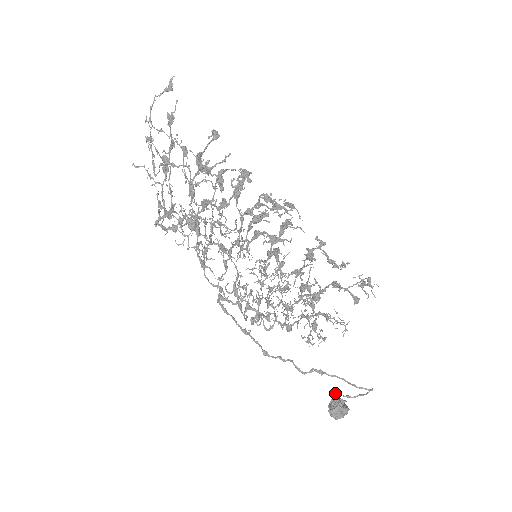
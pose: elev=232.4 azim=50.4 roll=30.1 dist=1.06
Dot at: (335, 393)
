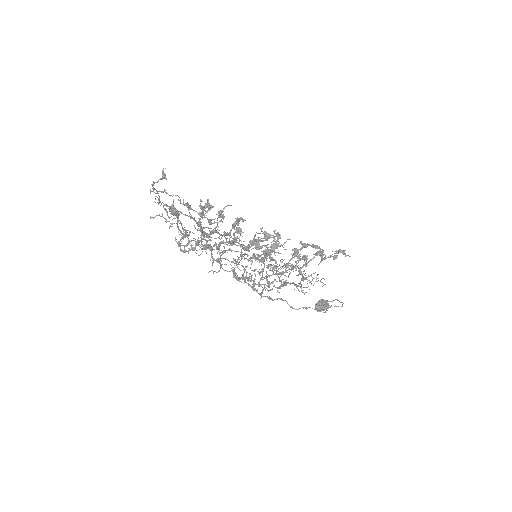
Dot at: (320, 301)
